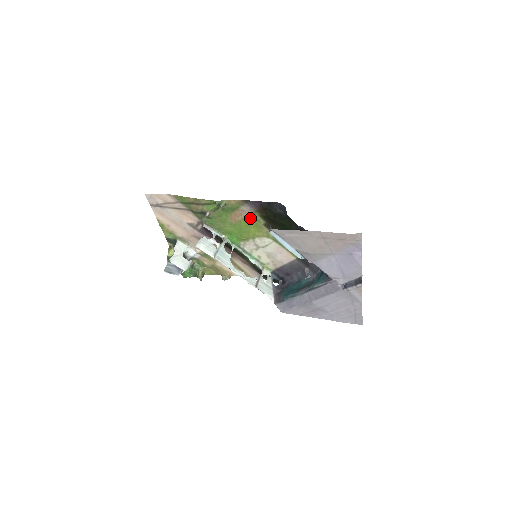
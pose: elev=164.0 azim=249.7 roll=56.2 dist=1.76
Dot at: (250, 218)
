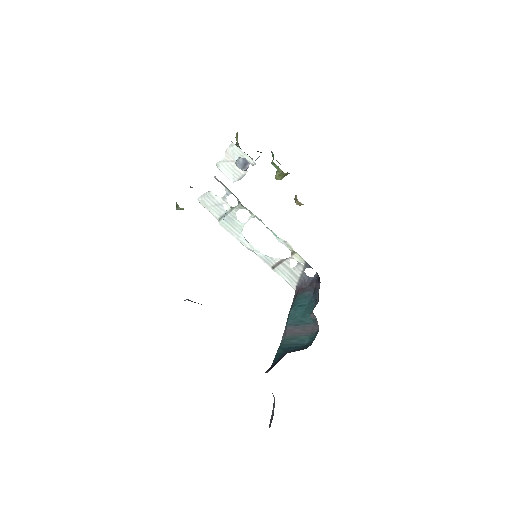
Dot at: occluded
